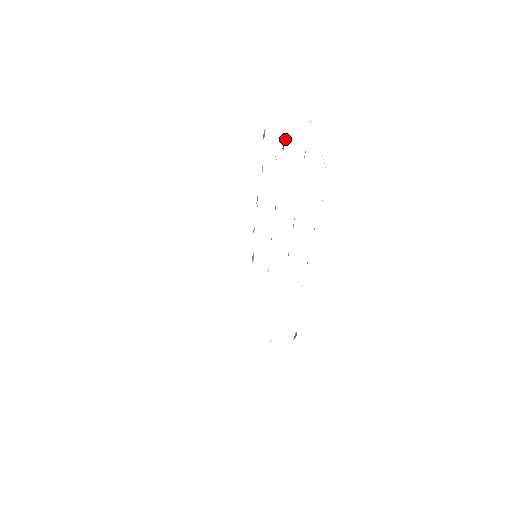
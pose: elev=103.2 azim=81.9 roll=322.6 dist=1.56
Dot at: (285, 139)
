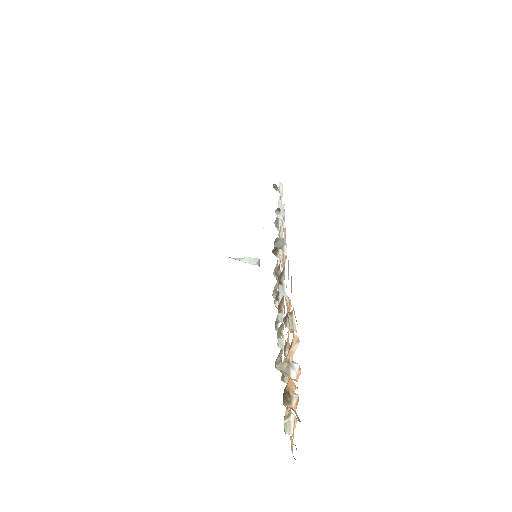
Dot at: occluded
